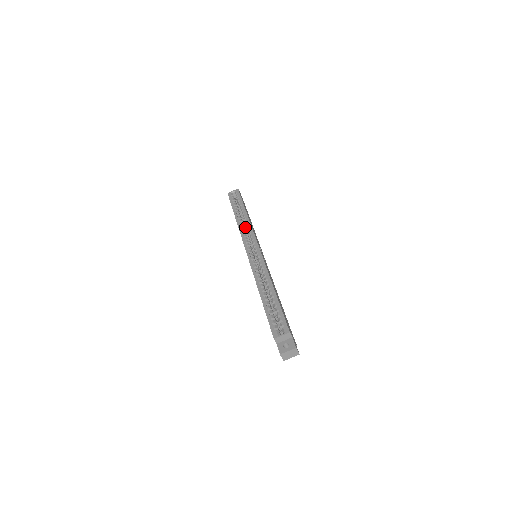
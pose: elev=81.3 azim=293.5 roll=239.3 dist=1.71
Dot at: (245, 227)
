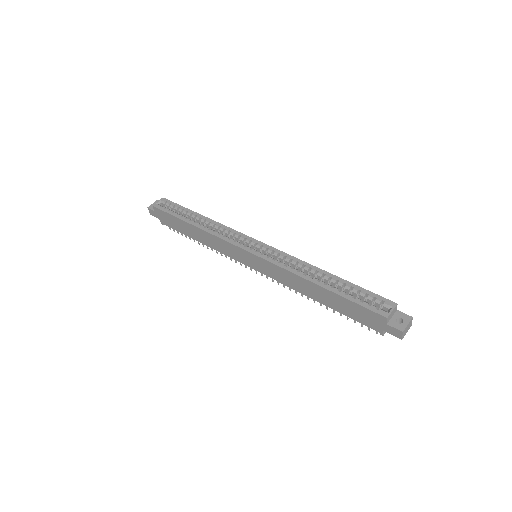
Dot at: occluded
